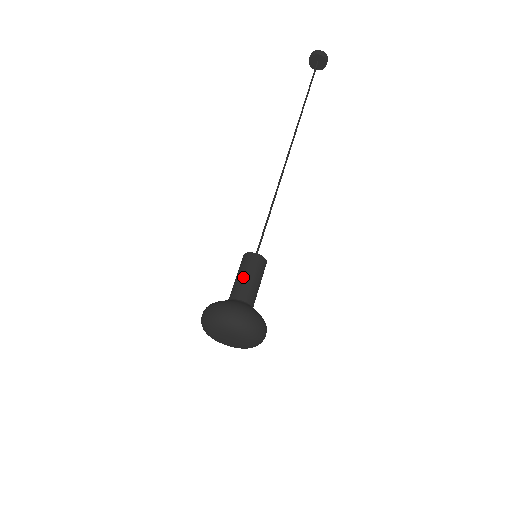
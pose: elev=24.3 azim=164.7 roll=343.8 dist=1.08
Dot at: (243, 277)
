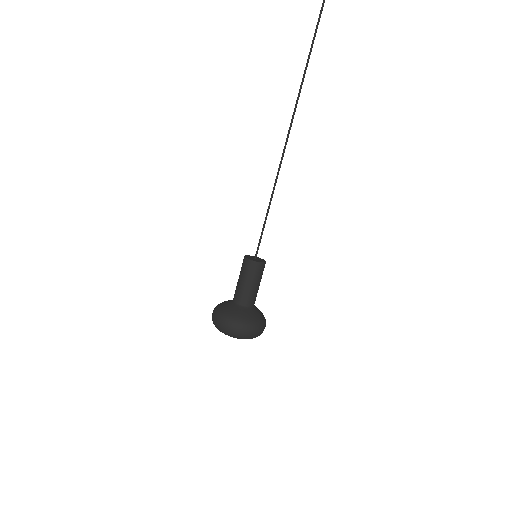
Dot at: (238, 281)
